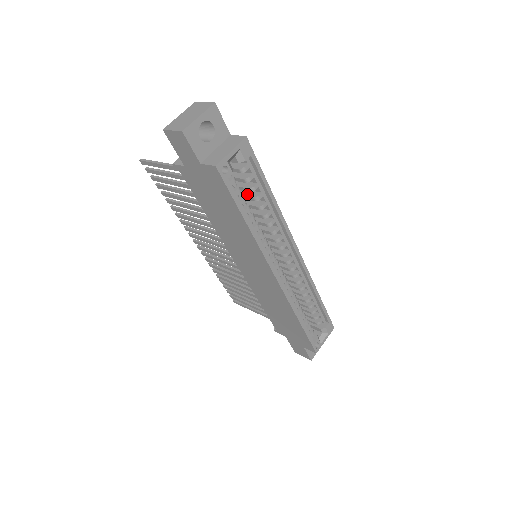
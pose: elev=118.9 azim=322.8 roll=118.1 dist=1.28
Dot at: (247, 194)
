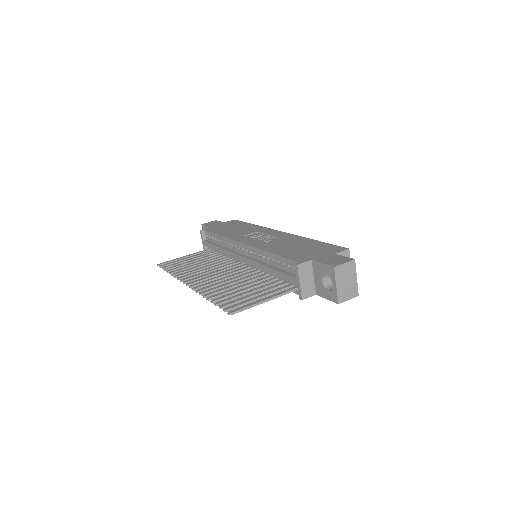
Dot at: occluded
